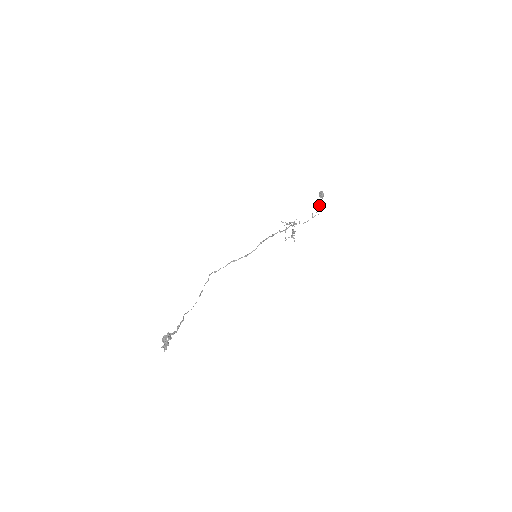
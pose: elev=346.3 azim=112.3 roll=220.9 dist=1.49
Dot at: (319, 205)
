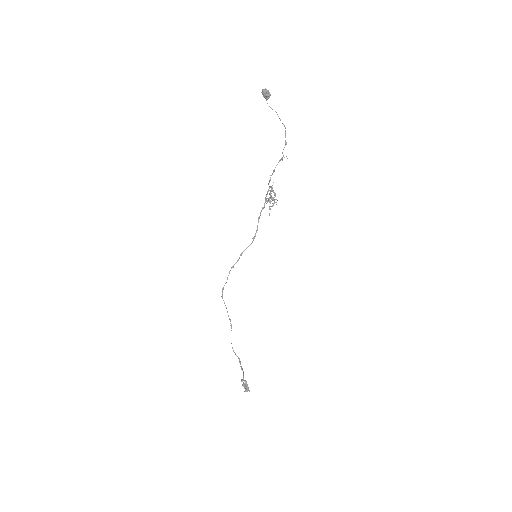
Dot at: (285, 142)
